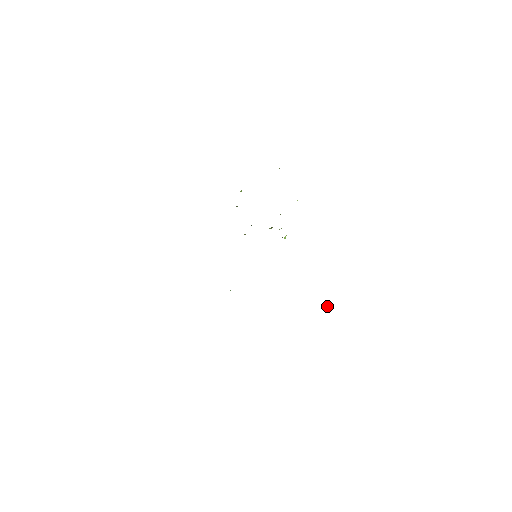
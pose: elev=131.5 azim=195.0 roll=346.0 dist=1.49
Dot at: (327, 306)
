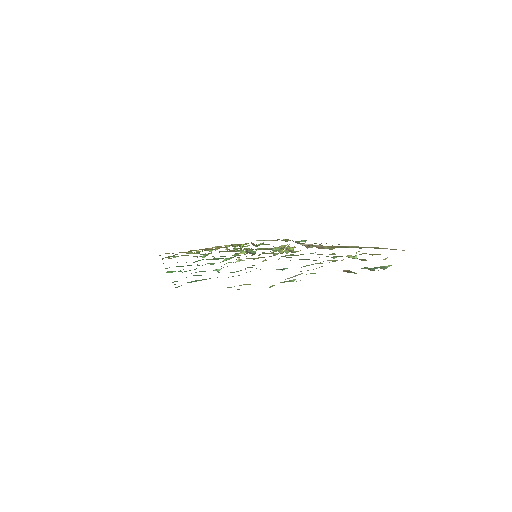
Dot at: (351, 257)
